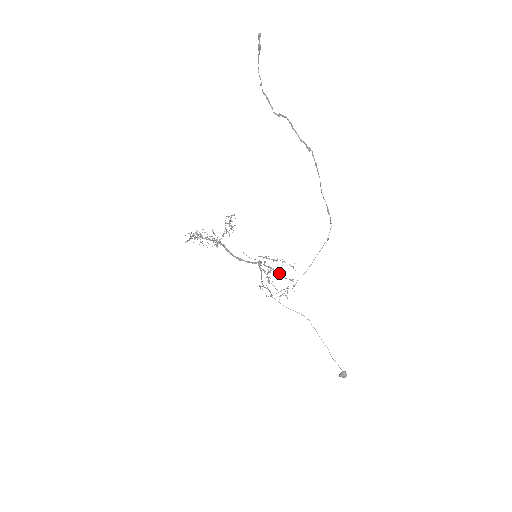
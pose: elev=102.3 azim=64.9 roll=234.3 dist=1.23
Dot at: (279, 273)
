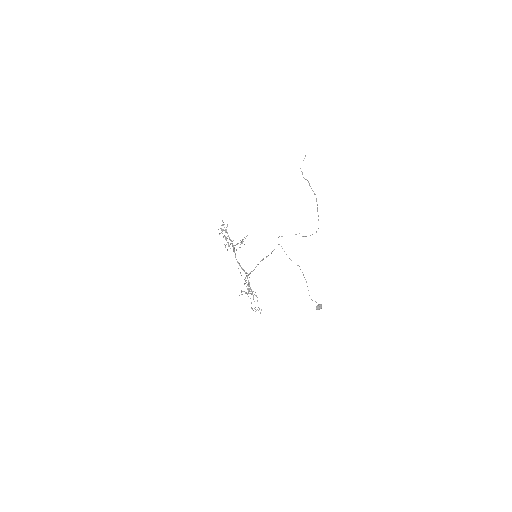
Dot at: (253, 298)
